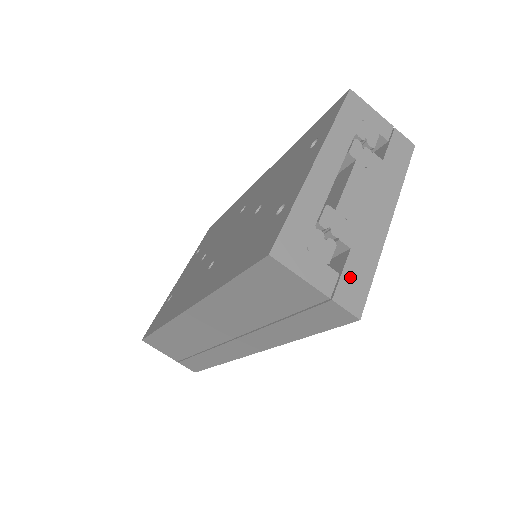
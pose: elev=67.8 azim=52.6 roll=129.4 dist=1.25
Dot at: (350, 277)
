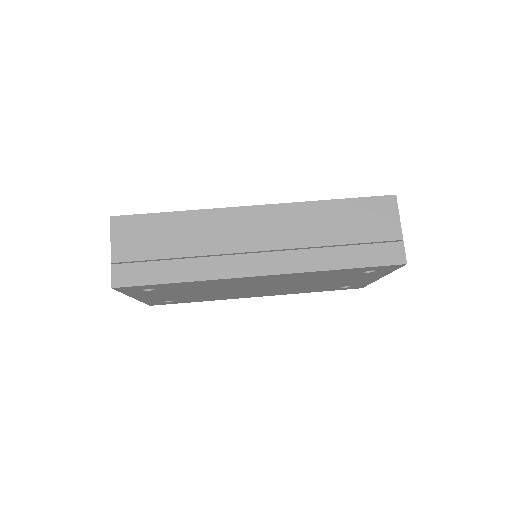
Dot at: occluded
